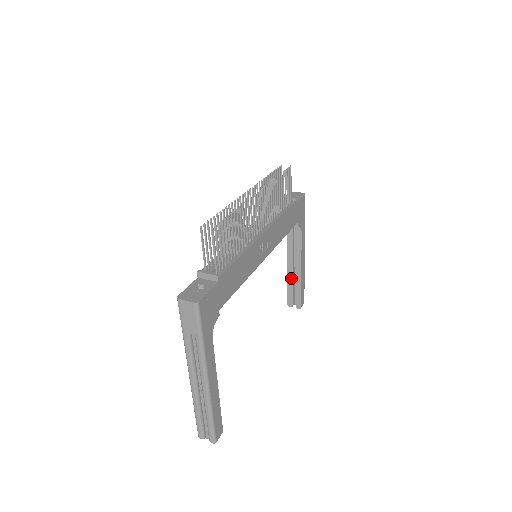
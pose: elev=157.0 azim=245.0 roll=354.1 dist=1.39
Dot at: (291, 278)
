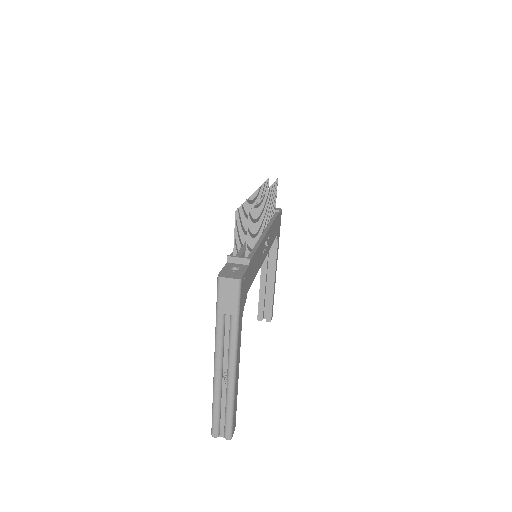
Dot at: (263, 291)
